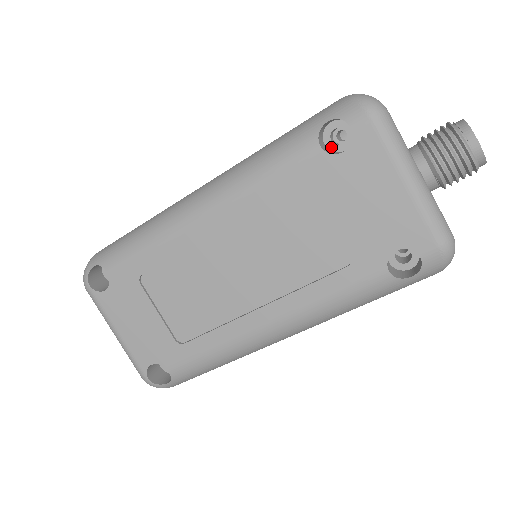
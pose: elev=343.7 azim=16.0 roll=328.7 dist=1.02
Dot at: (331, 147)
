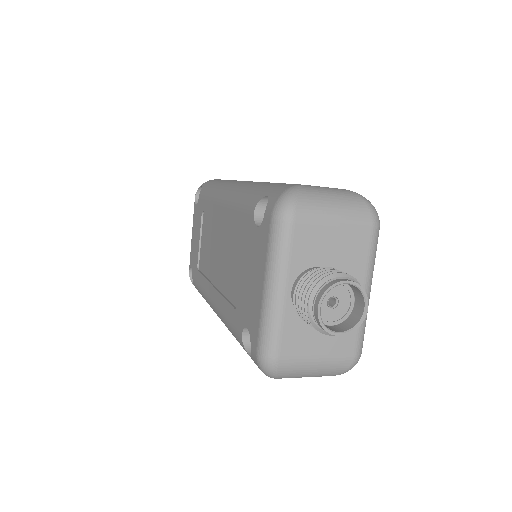
Dot at: occluded
